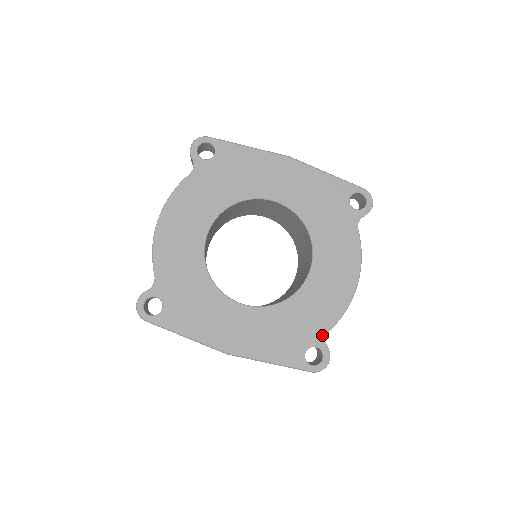
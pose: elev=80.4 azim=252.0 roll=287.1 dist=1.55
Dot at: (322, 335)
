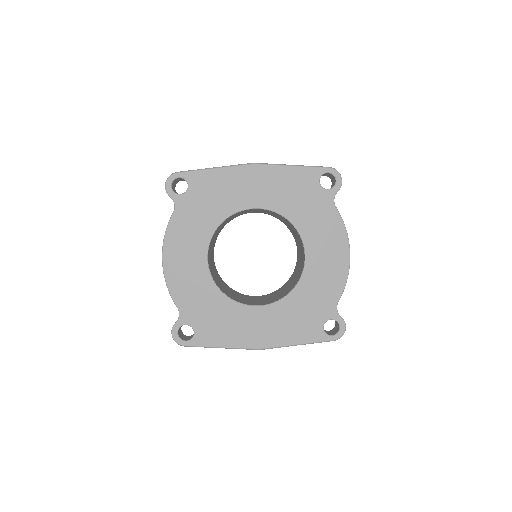
Dot at: (333, 308)
